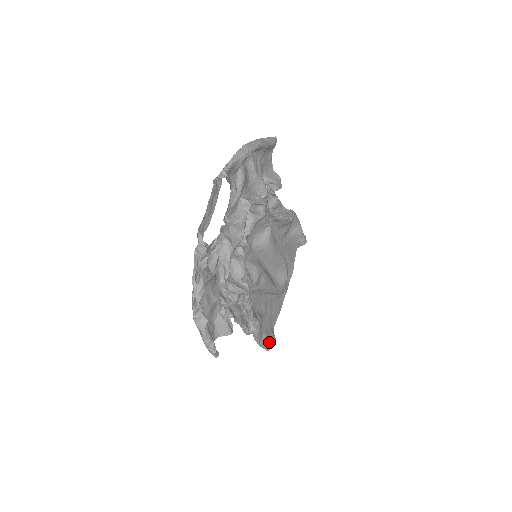
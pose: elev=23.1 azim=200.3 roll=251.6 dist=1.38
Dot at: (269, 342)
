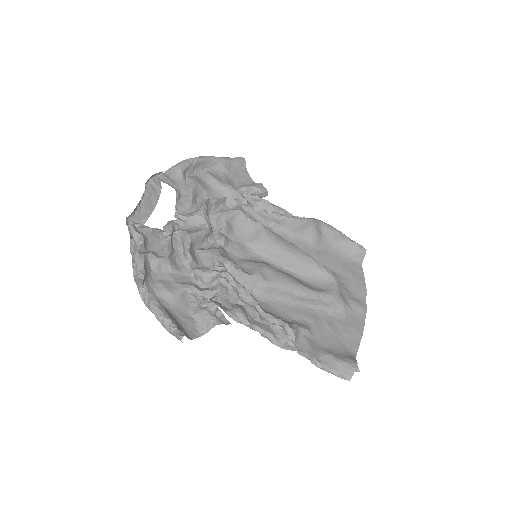
Dot at: (341, 364)
